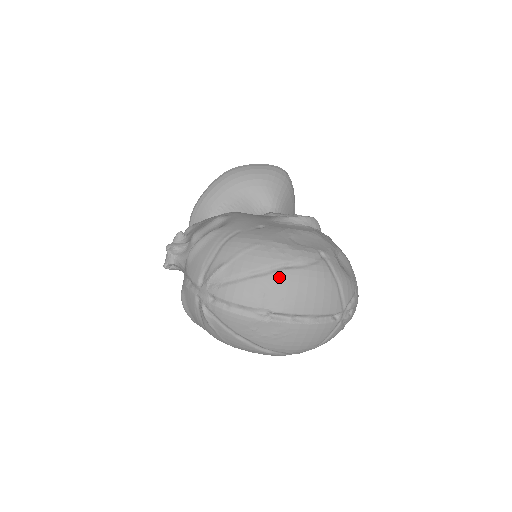
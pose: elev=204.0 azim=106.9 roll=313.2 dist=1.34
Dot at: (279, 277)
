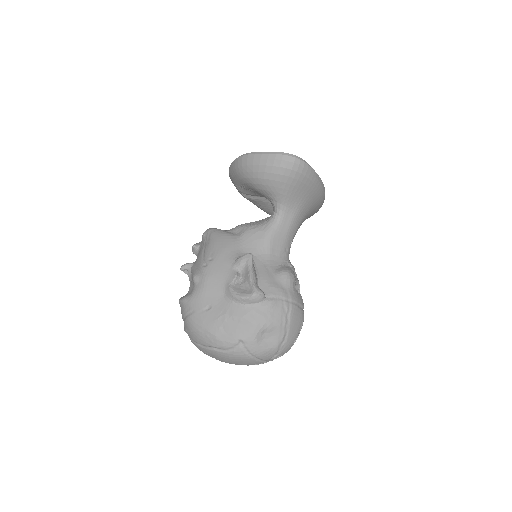
Dot at: (212, 352)
